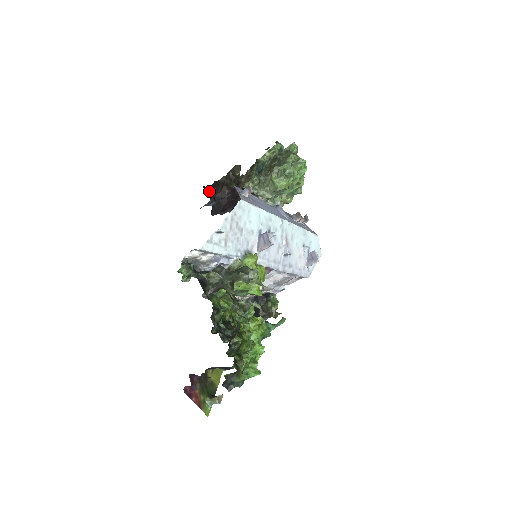
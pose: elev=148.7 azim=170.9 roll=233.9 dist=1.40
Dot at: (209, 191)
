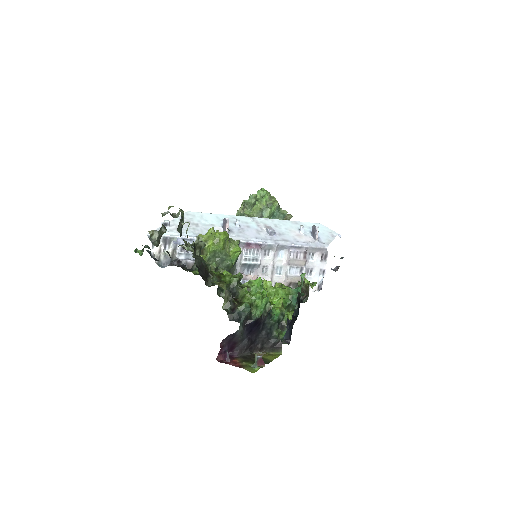
Dot at: occluded
